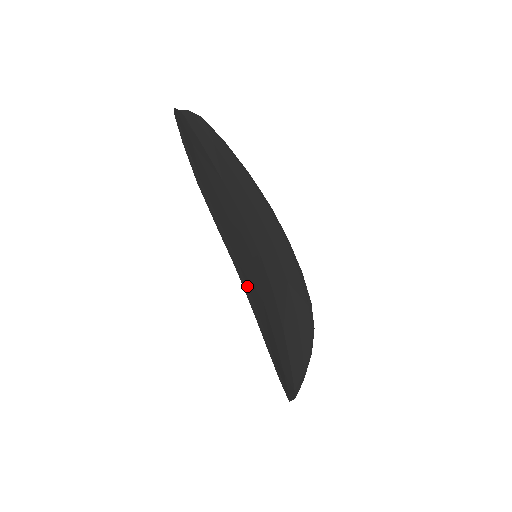
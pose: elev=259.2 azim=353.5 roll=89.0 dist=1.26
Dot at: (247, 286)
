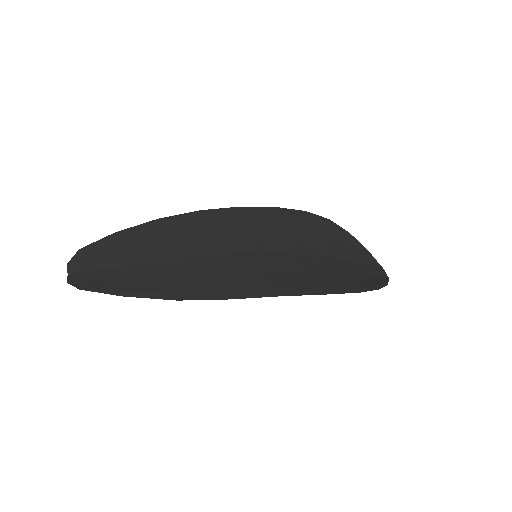
Dot at: (299, 290)
